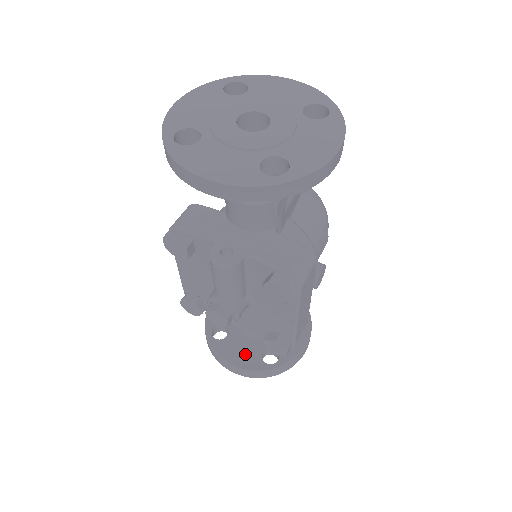
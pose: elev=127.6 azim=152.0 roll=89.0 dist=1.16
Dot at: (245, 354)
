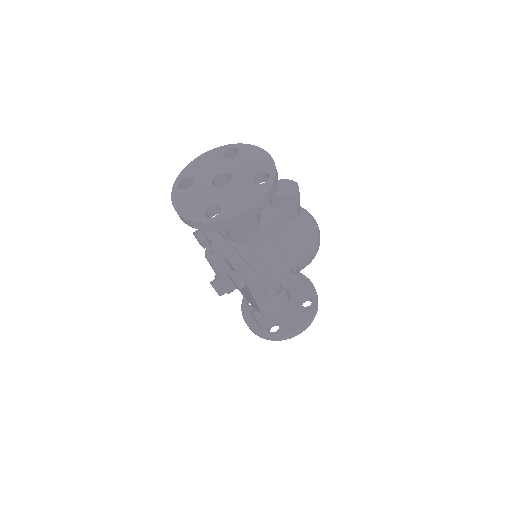
Dot at: occluded
